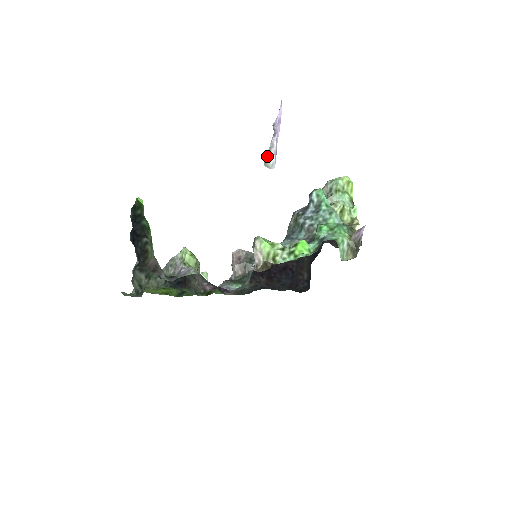
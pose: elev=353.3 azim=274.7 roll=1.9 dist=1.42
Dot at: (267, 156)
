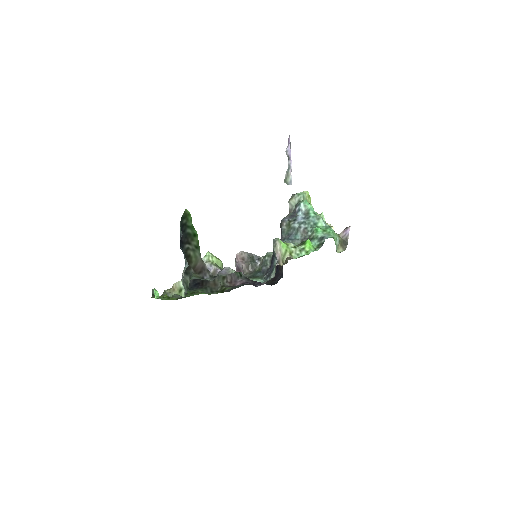
Dot at: (286, 175)
